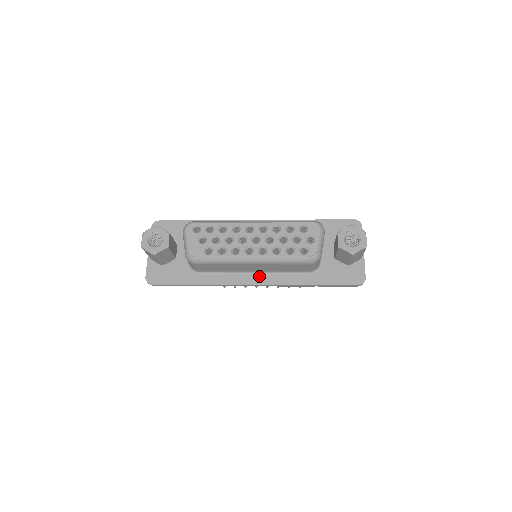
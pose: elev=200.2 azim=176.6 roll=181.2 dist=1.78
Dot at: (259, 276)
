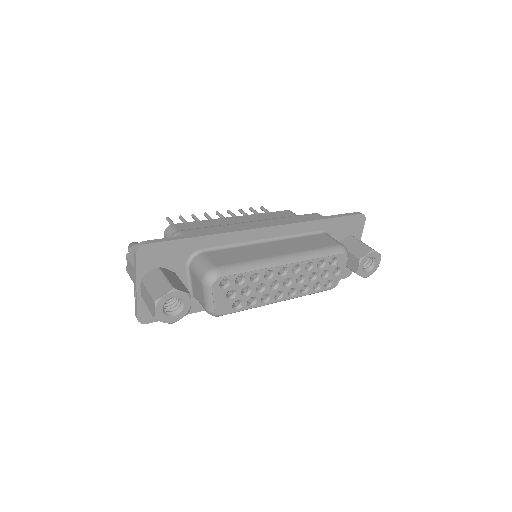
Dot at: occluded
